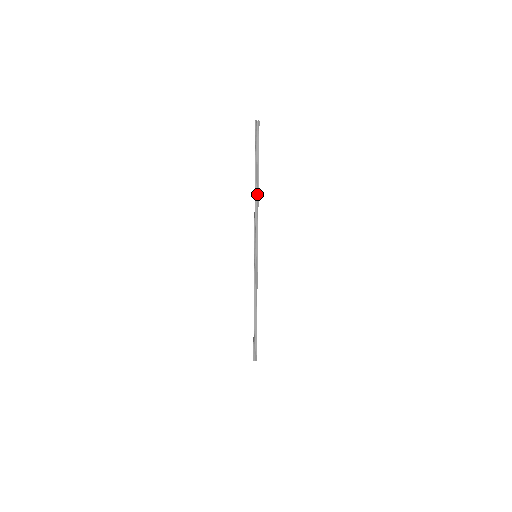
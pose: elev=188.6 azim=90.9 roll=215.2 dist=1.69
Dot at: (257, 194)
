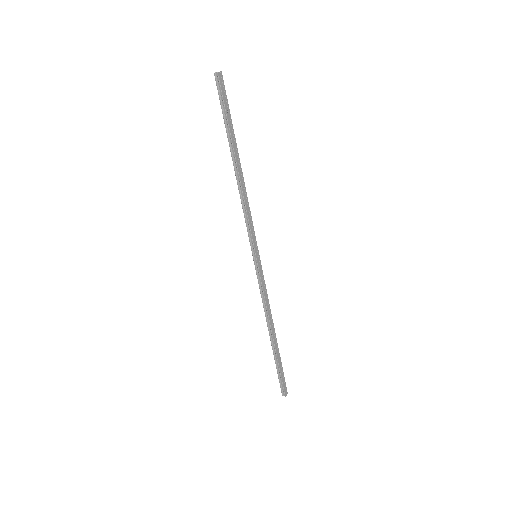
Dot at: (237, 172)
